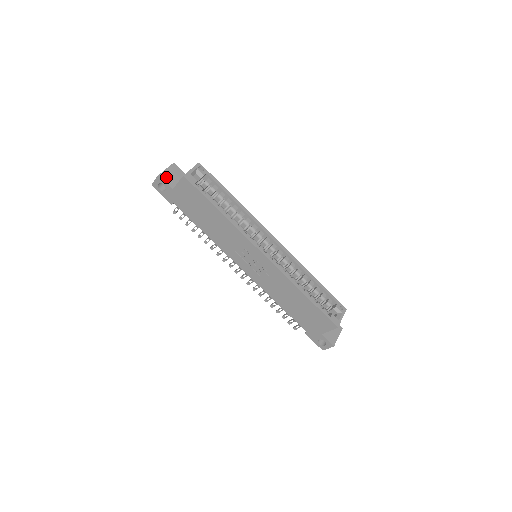
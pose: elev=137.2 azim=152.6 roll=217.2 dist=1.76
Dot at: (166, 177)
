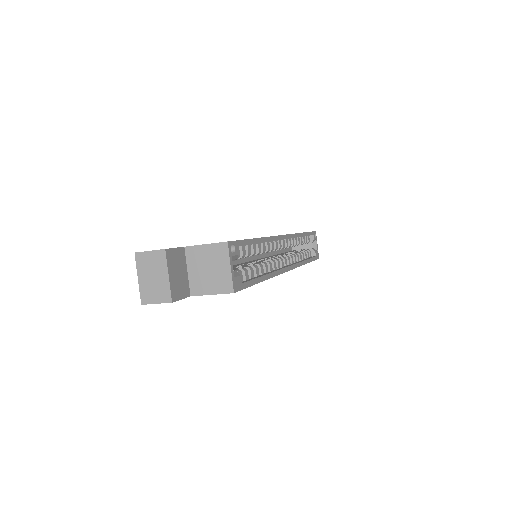
Dot at: (177, 290)
